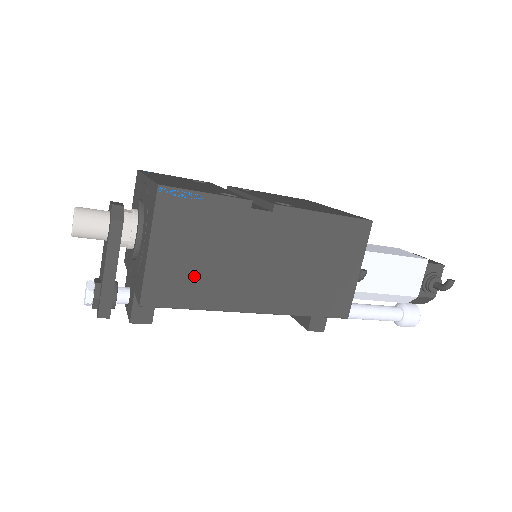
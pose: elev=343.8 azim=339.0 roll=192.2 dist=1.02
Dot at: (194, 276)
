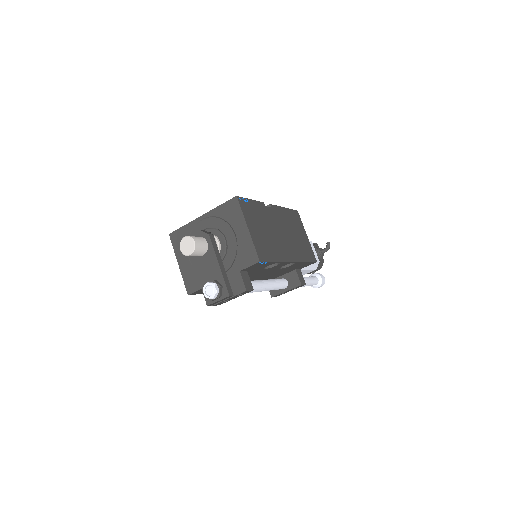
Dot at: (267, 243)
